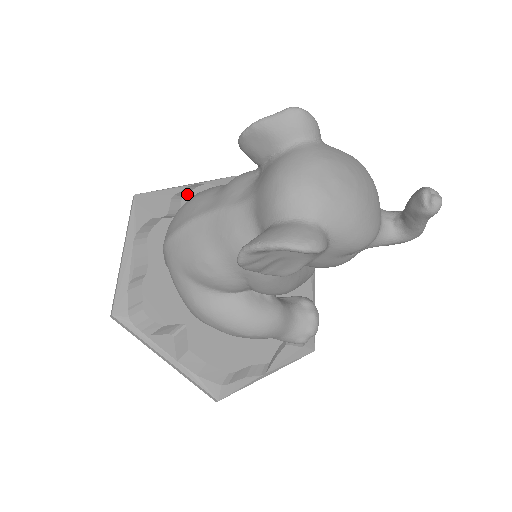
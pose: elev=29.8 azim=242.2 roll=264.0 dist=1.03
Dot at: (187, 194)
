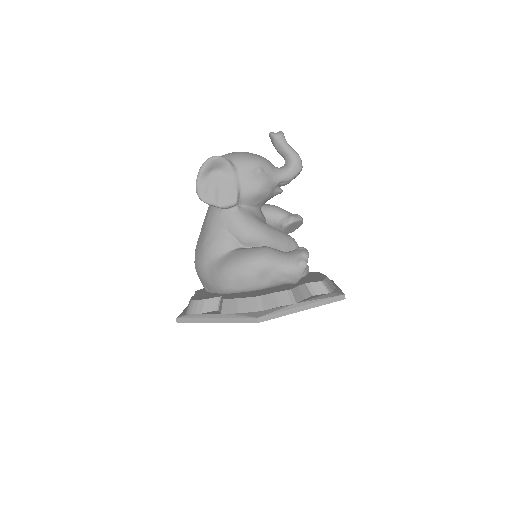
Dot at: occluded
